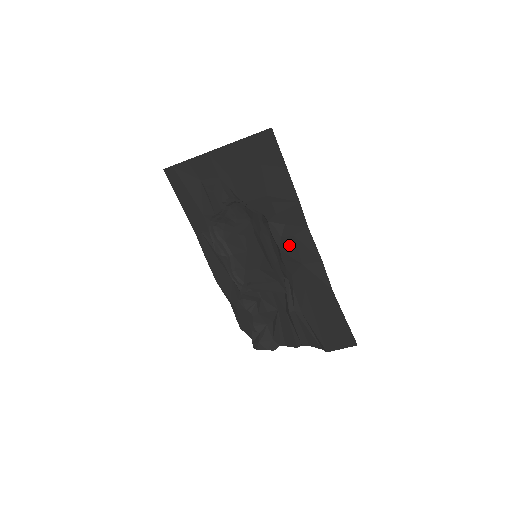
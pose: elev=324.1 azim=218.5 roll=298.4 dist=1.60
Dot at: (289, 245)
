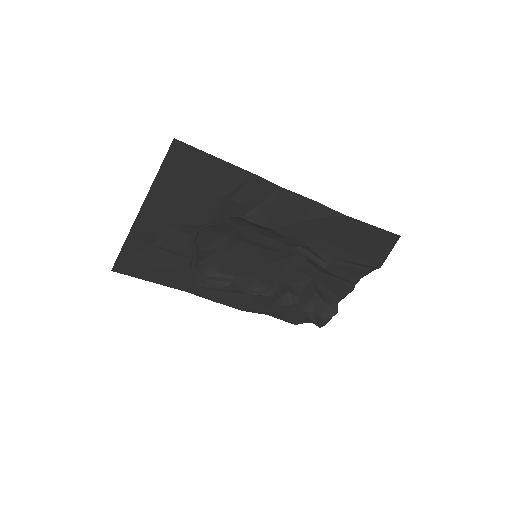
Dot at: (277, 217)
